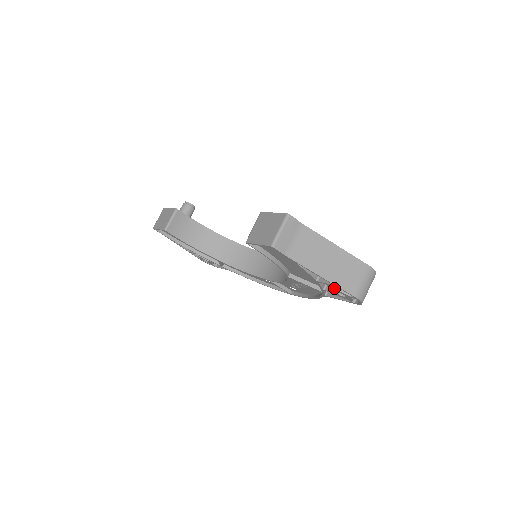
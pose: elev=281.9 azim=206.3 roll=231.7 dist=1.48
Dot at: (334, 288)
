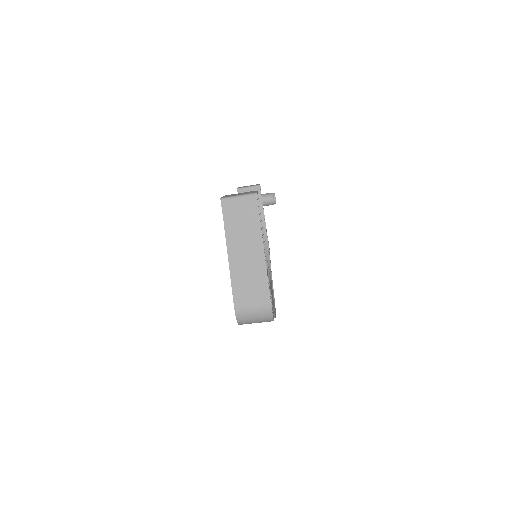
Dot at: occluded
